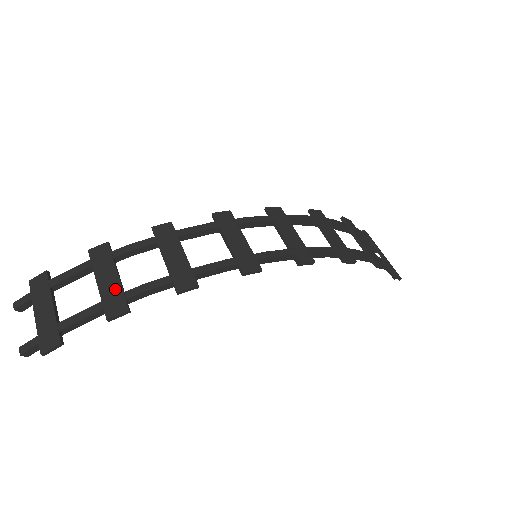
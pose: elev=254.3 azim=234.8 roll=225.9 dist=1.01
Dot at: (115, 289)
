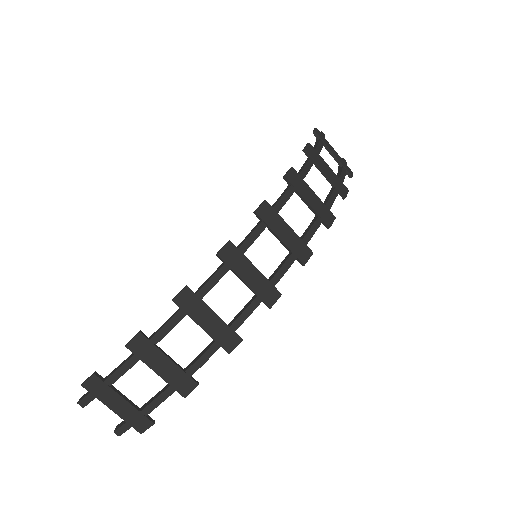
Dot at: (176, 373)
